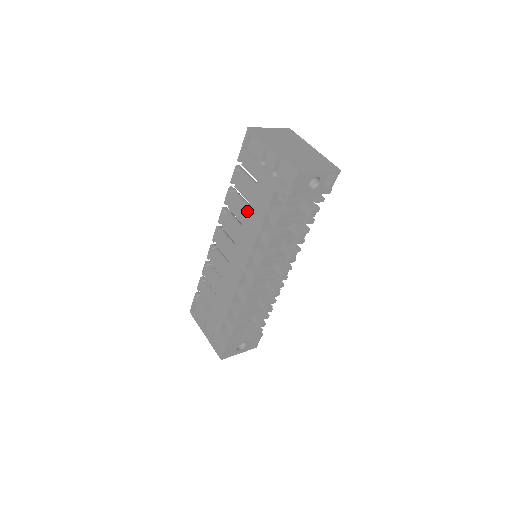
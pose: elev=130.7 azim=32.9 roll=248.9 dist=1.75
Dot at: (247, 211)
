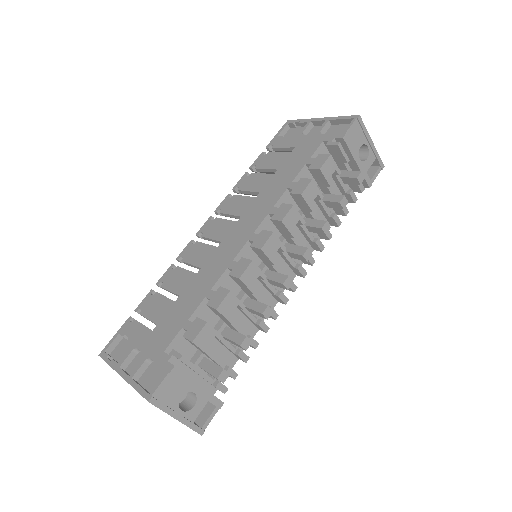
Dot at: (272, 177)
